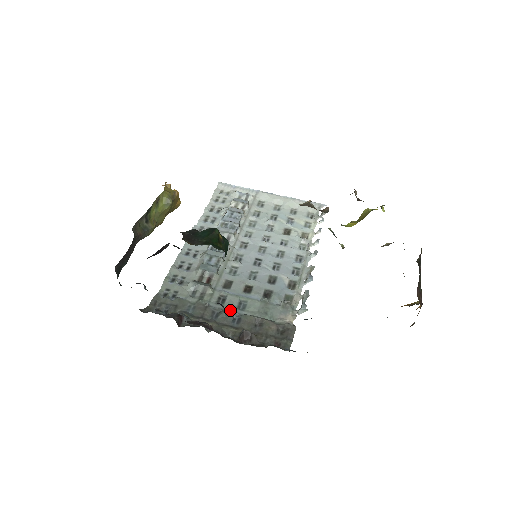
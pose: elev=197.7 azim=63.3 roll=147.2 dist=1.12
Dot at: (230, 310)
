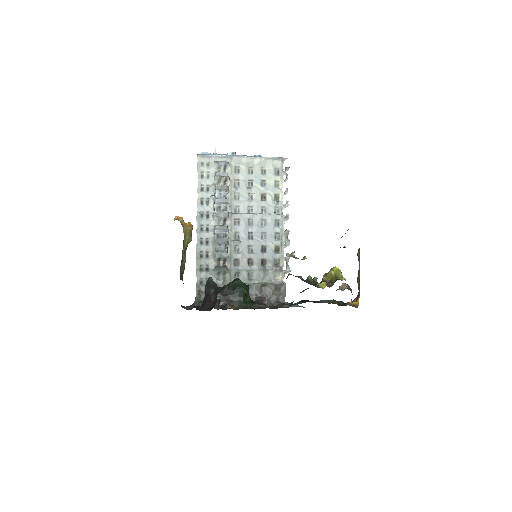
Dot at: (245, 283)
